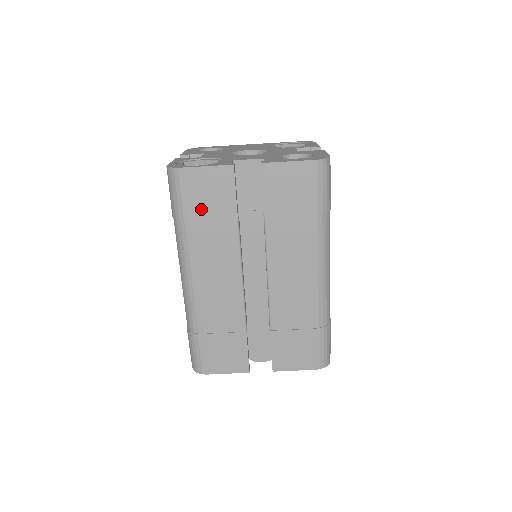
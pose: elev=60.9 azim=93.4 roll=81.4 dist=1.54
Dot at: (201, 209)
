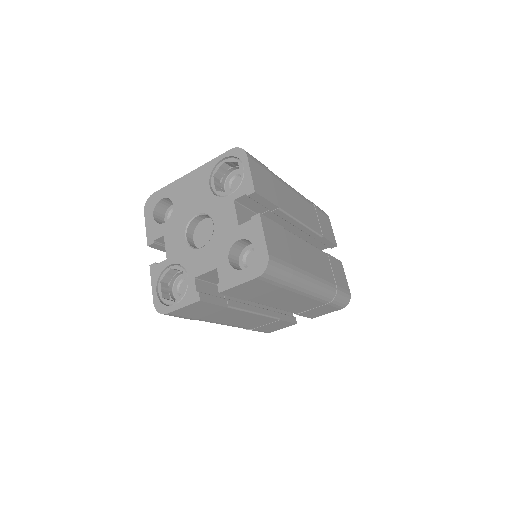
Dot at: (199, 315)
